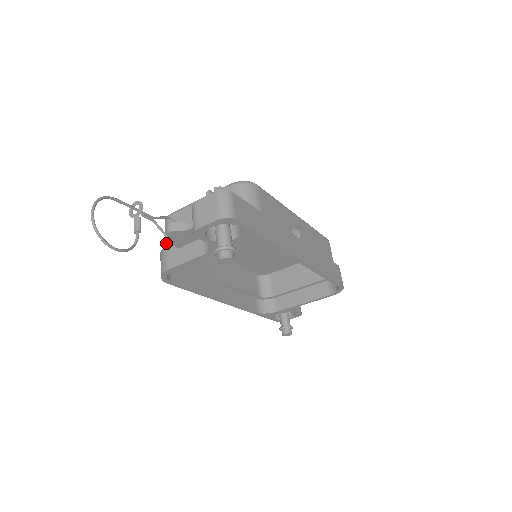
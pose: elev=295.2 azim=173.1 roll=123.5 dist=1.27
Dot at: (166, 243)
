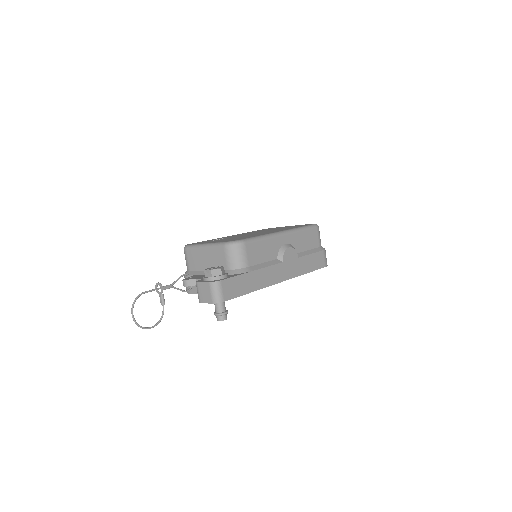
Dot at: (187, 268)
